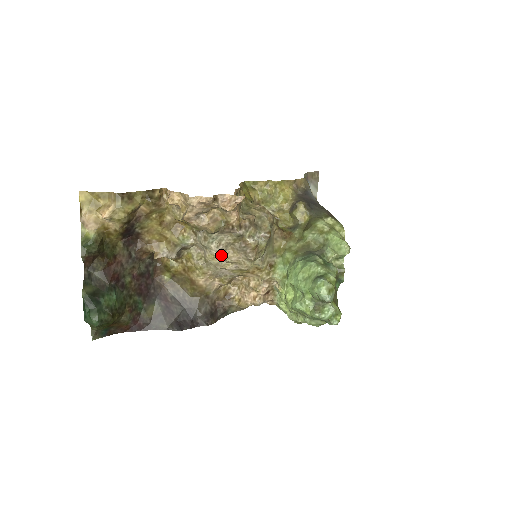
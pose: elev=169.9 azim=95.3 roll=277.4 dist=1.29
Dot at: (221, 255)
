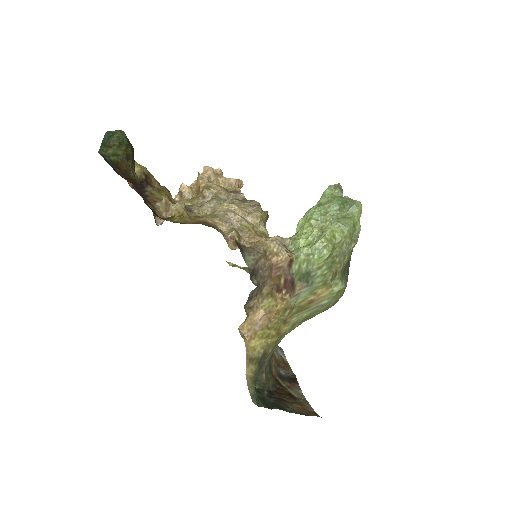
Dot at: (230, 203)
